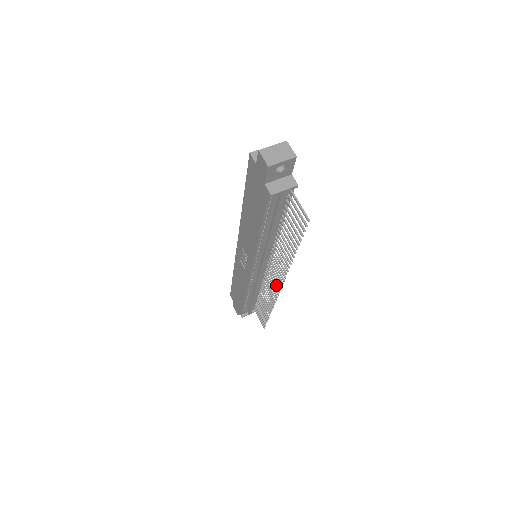
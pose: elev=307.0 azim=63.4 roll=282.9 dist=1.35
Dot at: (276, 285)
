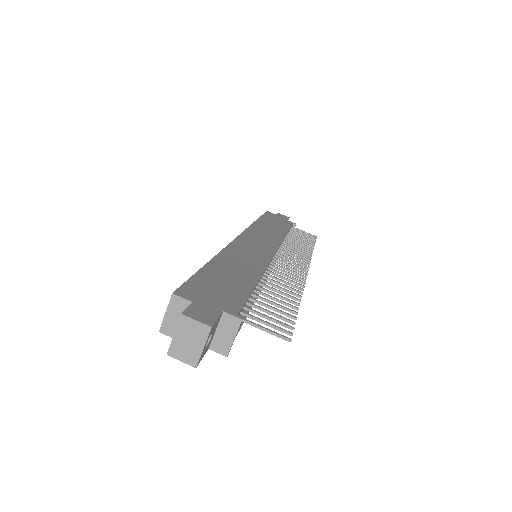
Dot at: (299, 264)
